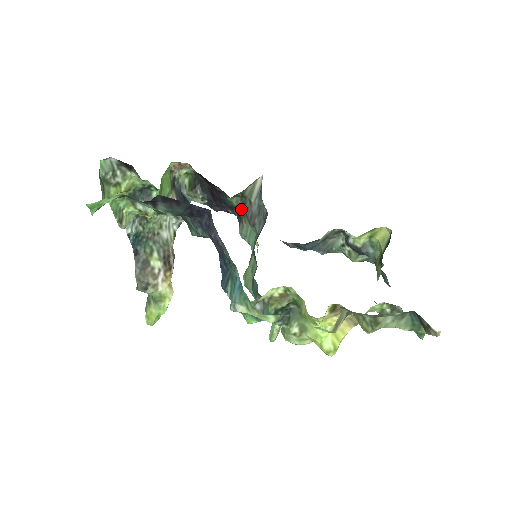
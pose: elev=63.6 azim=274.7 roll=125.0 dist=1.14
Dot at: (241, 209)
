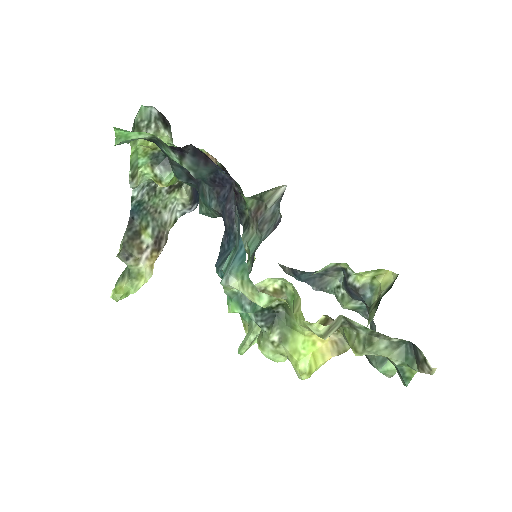
Dot at: (254, 212)
